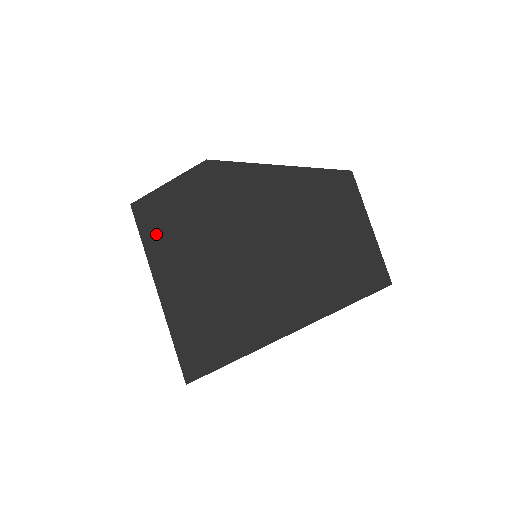
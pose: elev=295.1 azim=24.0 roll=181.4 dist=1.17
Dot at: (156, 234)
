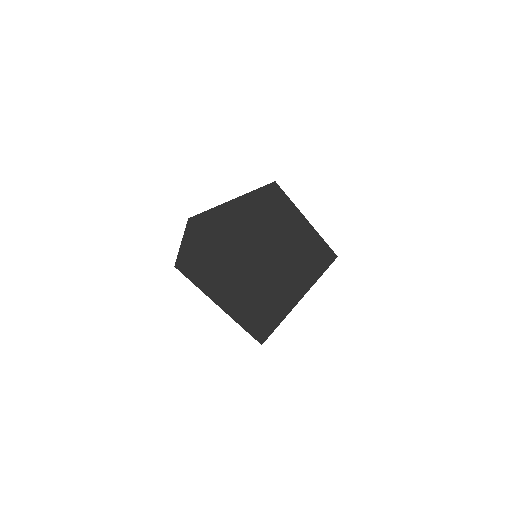
Dot at: (198, 278)
